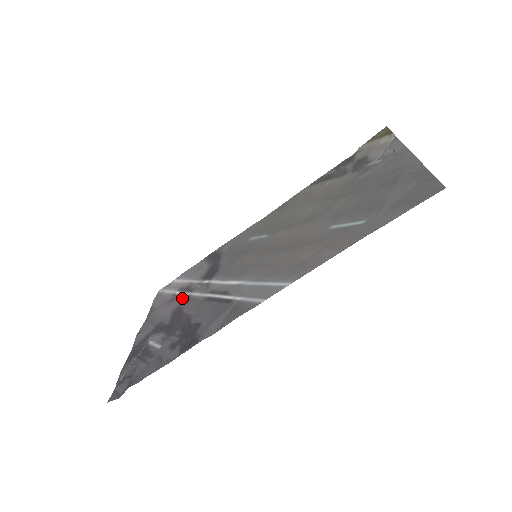
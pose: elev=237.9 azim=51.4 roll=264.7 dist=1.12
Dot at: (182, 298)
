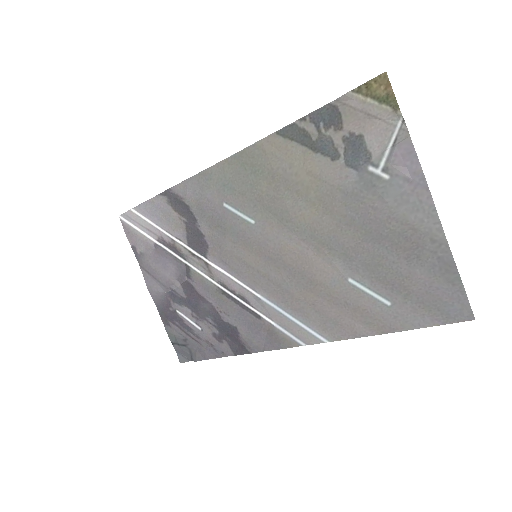
Dot at: (177, 263)
